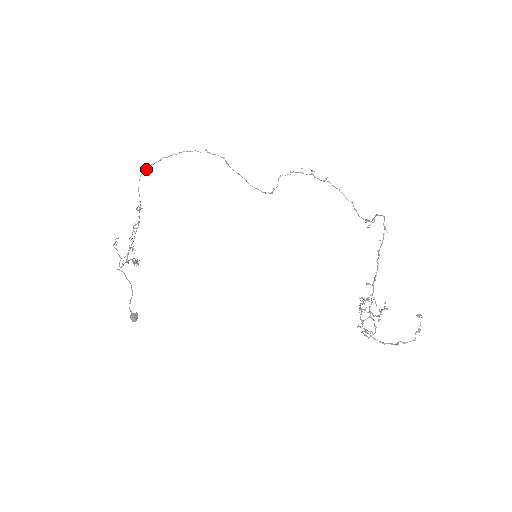
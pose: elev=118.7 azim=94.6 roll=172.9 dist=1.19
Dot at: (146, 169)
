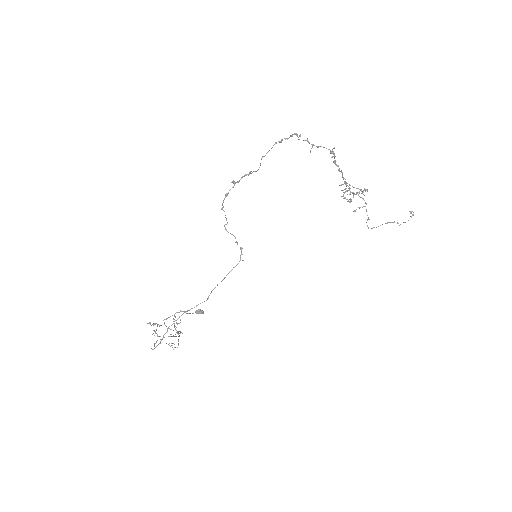
Dot at: occluded
